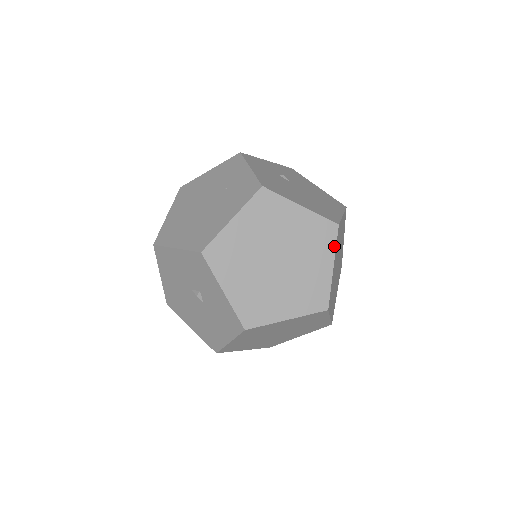
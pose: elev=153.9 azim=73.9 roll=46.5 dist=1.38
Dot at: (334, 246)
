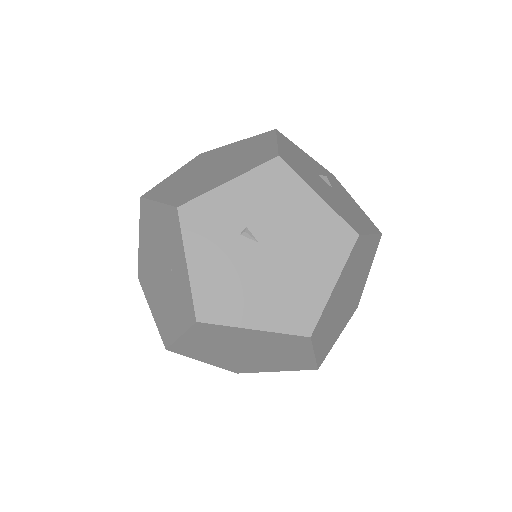
Dot at: (310, 347)
